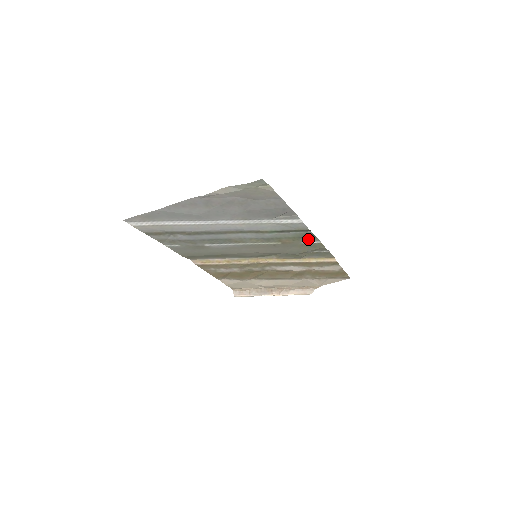
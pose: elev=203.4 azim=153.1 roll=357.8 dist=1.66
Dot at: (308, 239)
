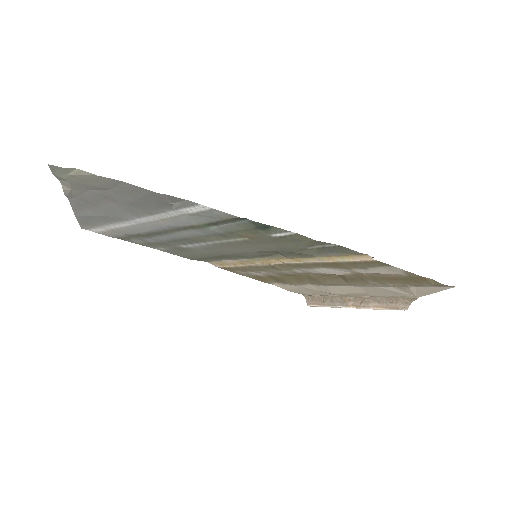
Dot at: (269, 230)
